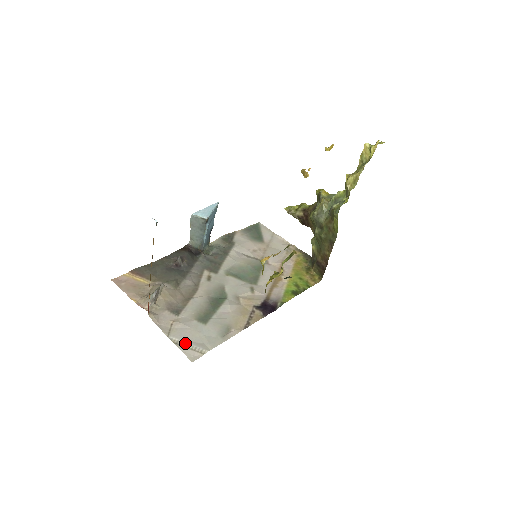
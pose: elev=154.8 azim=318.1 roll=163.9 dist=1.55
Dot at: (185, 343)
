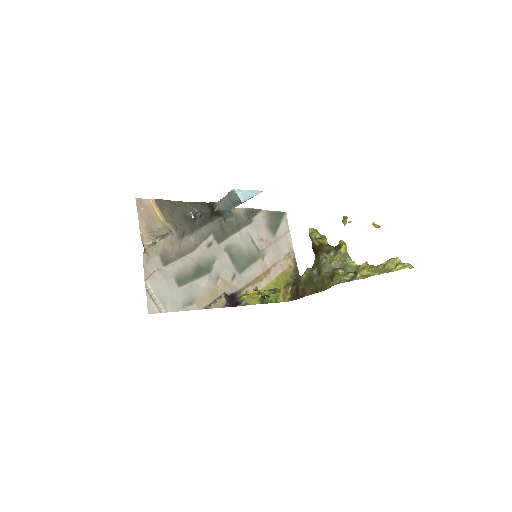
Dot at: (154, 294)
